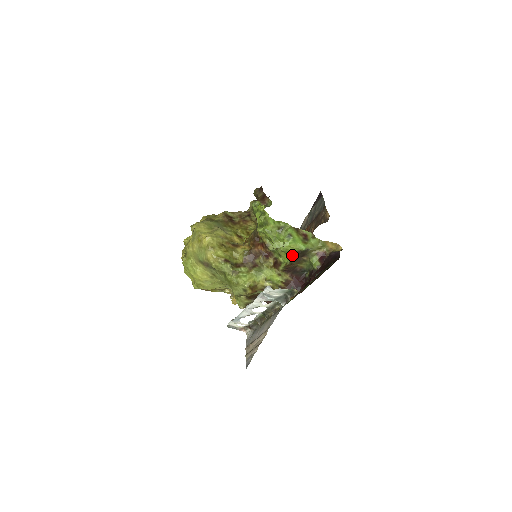
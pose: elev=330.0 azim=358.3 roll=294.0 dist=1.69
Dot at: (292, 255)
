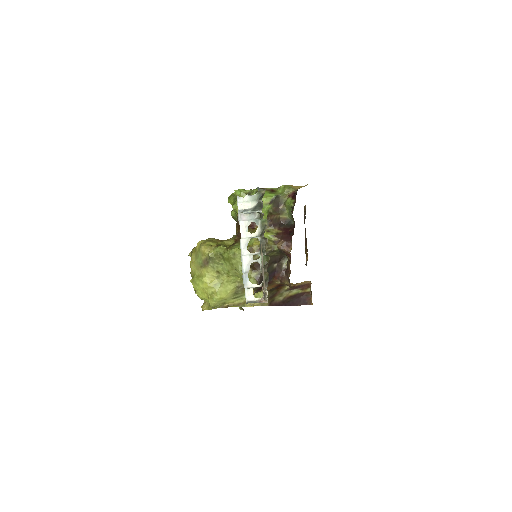
Dot at: (268, 207)
